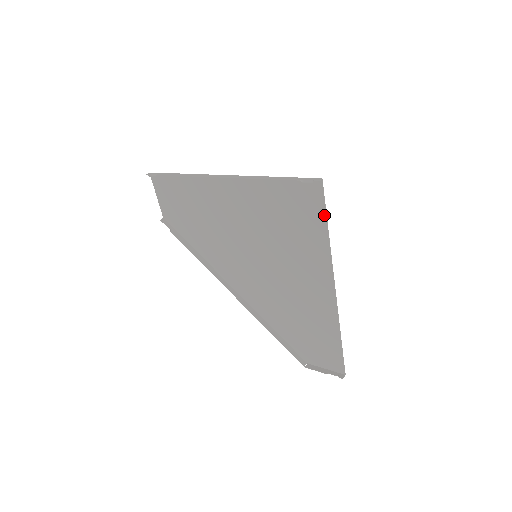
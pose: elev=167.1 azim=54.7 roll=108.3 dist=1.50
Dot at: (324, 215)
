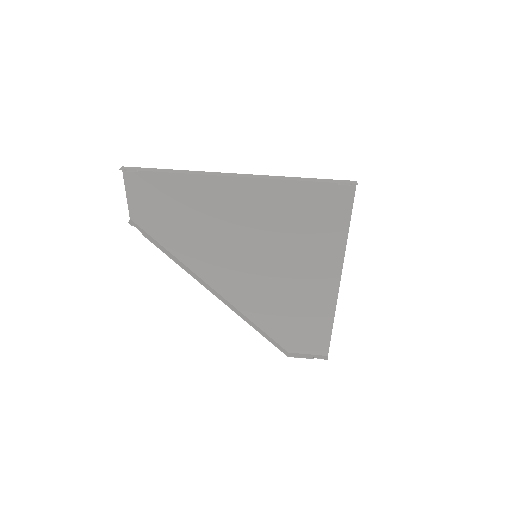
Dot at: (349, 215)
